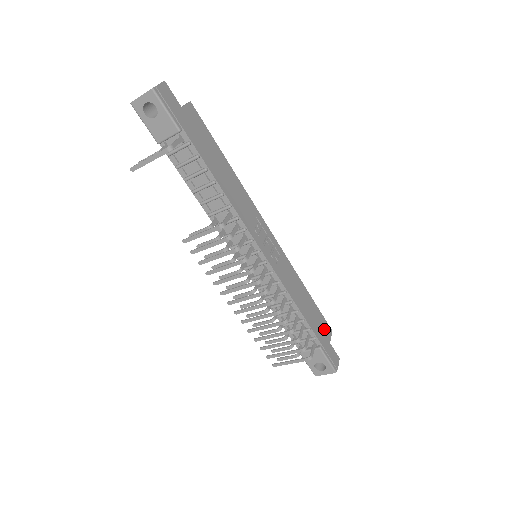
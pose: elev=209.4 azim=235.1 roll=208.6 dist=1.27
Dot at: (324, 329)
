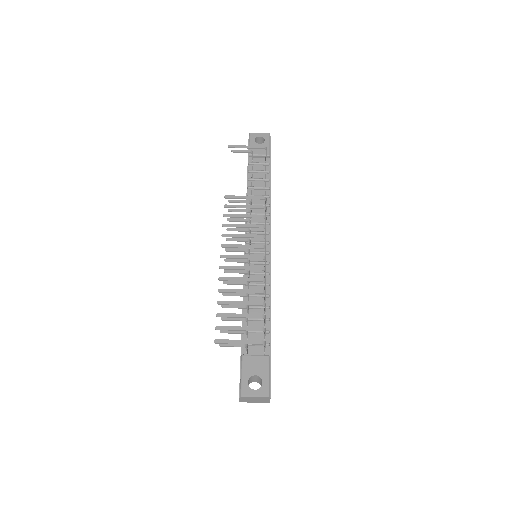
Dot at: occluded
